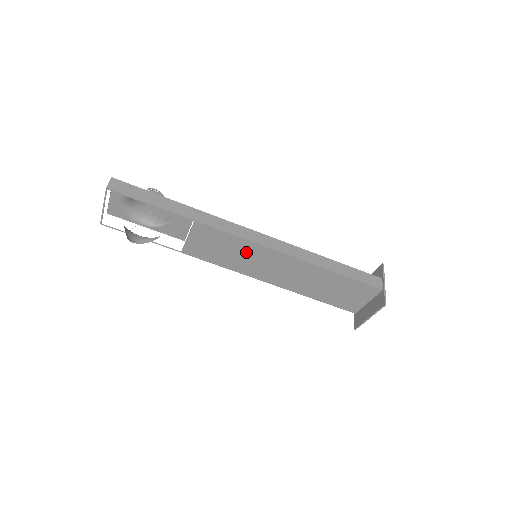
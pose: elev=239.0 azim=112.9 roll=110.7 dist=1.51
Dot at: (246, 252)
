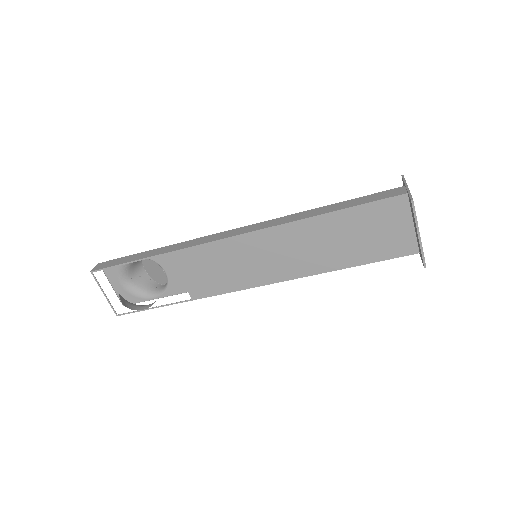
Dot at: (237, 255)
